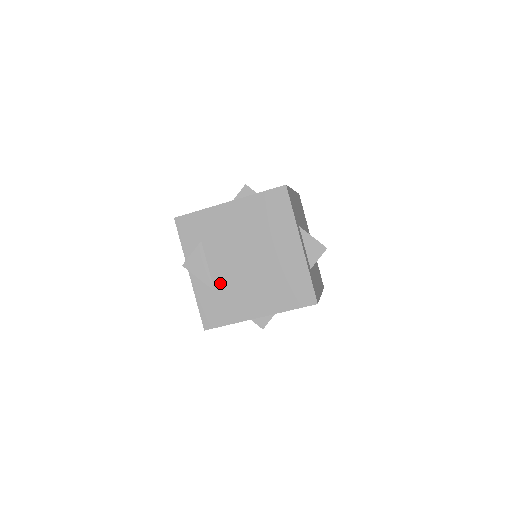
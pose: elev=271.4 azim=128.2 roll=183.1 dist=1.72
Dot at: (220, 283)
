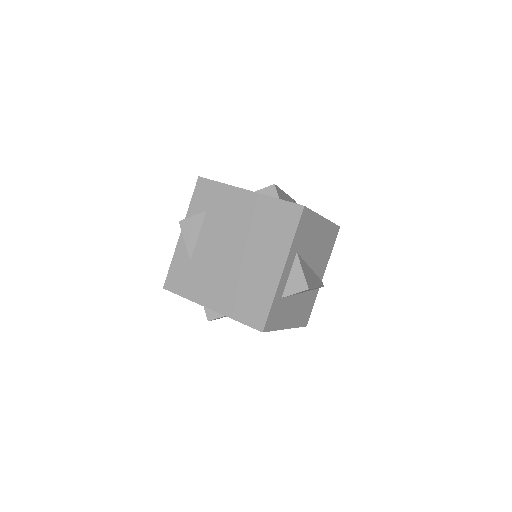
Dot at: (198, 257)
